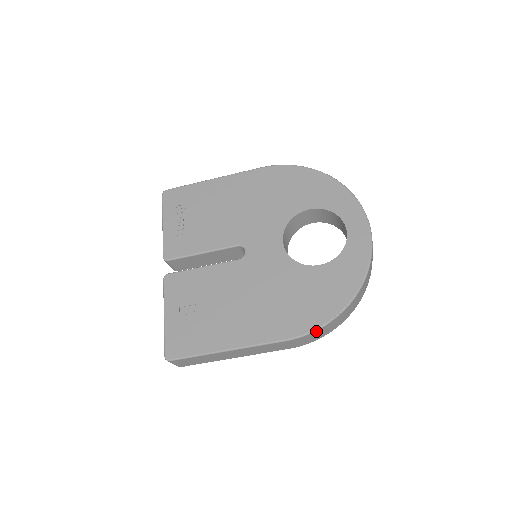
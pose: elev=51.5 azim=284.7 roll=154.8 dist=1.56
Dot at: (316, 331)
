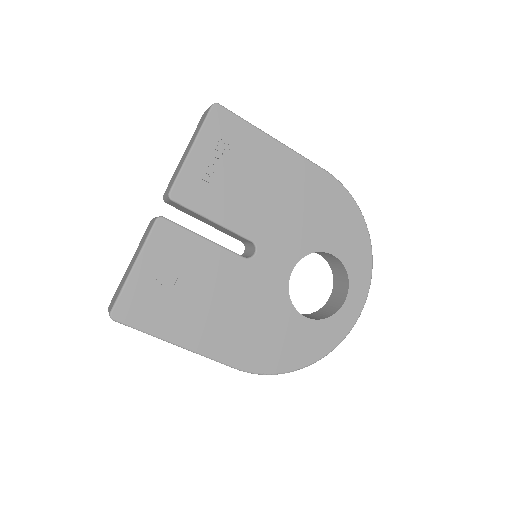
Dot at: (264, 374)
